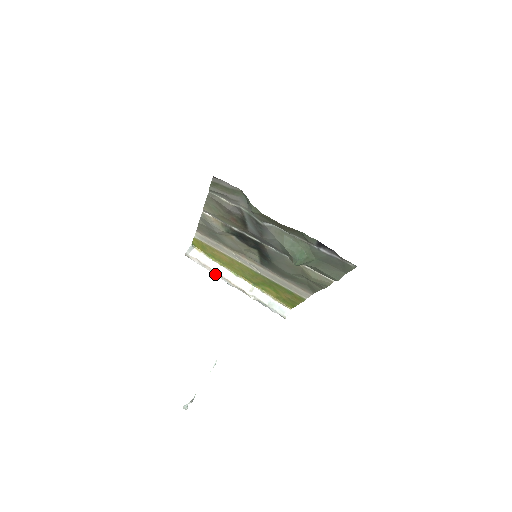
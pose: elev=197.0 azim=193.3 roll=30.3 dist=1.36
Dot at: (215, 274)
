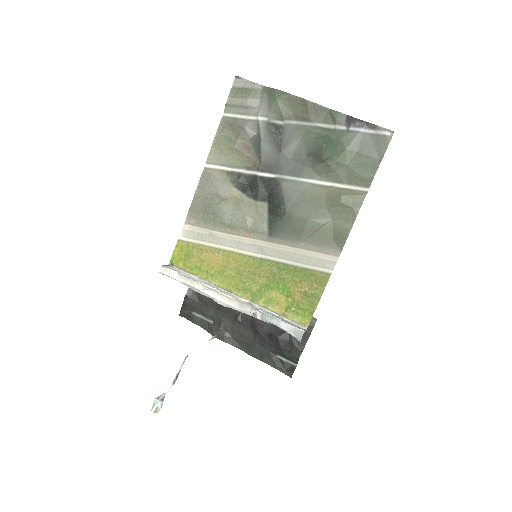
Dot at: (200, 289)
